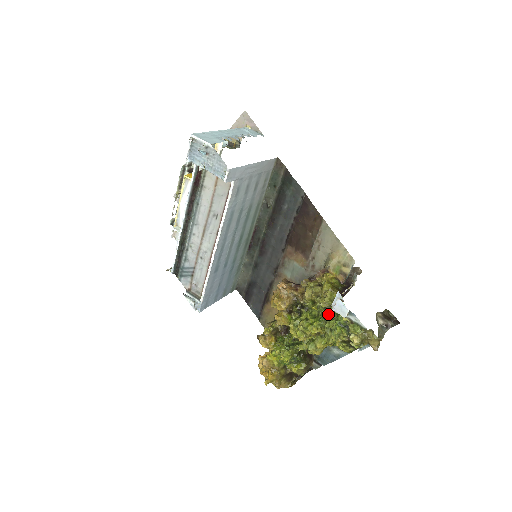
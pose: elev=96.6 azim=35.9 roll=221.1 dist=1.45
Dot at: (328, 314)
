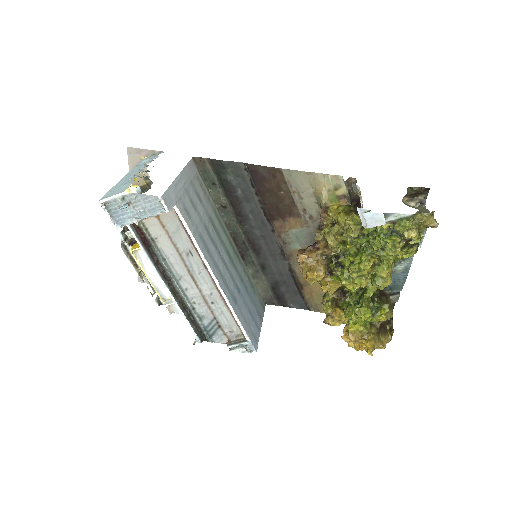
Dot at: (366, 239)
